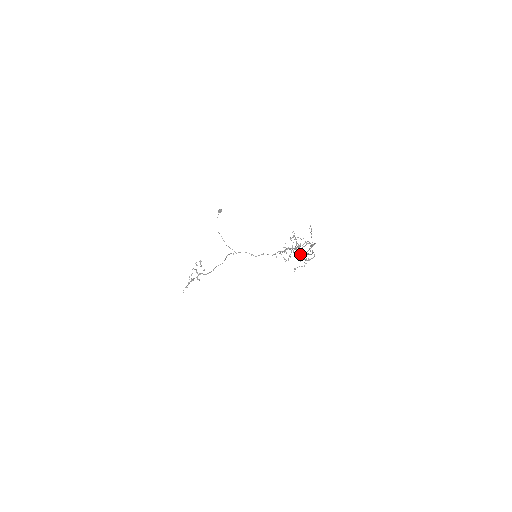
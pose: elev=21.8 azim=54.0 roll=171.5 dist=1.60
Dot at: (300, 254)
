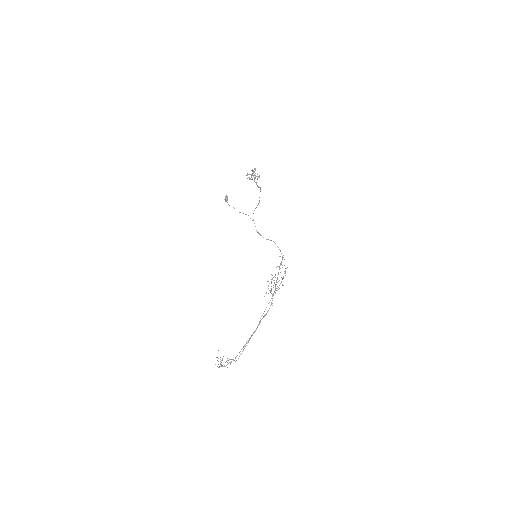
Dot at: occluded
